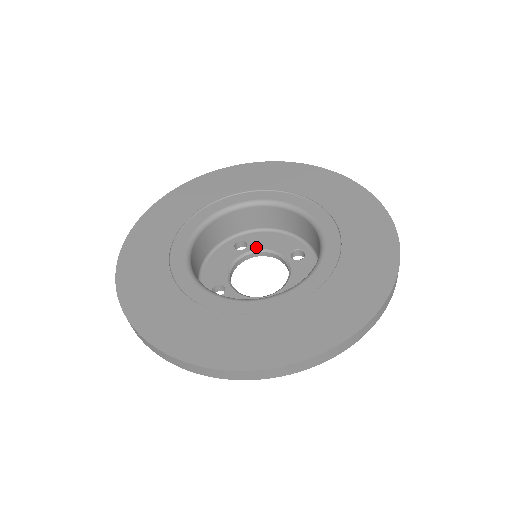
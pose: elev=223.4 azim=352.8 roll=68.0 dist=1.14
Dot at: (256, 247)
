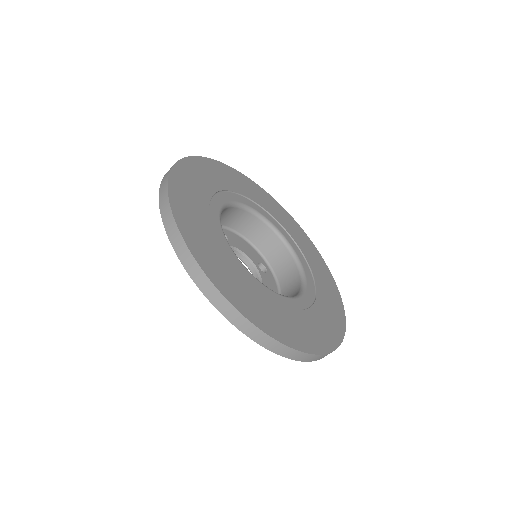
Dot at: (235, 245)
